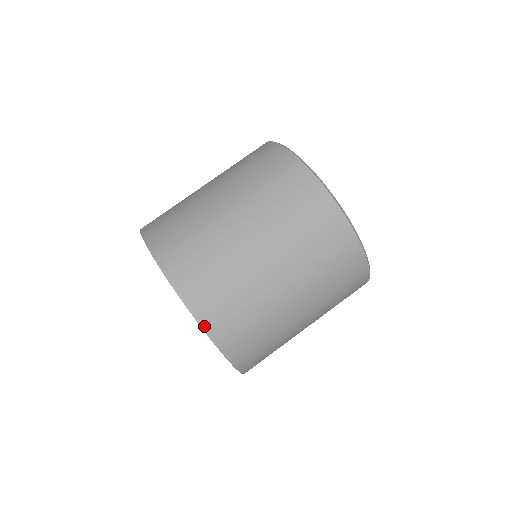
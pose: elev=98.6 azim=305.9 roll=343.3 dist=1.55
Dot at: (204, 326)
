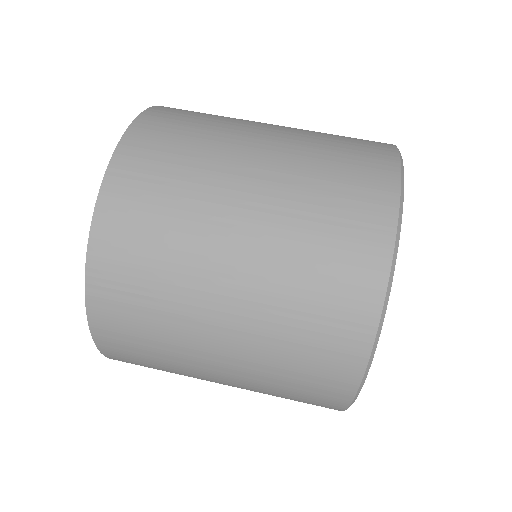
Dot at: (93, 239)
